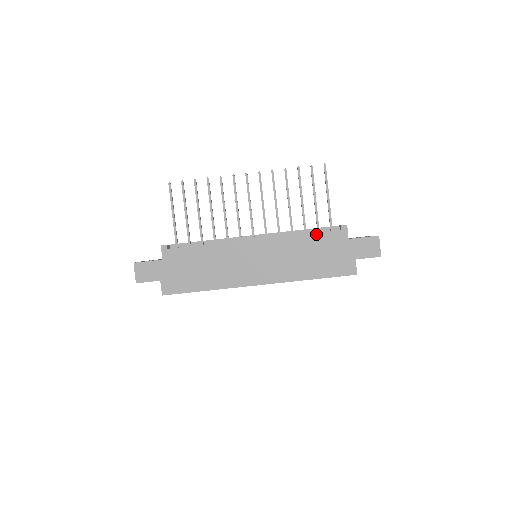
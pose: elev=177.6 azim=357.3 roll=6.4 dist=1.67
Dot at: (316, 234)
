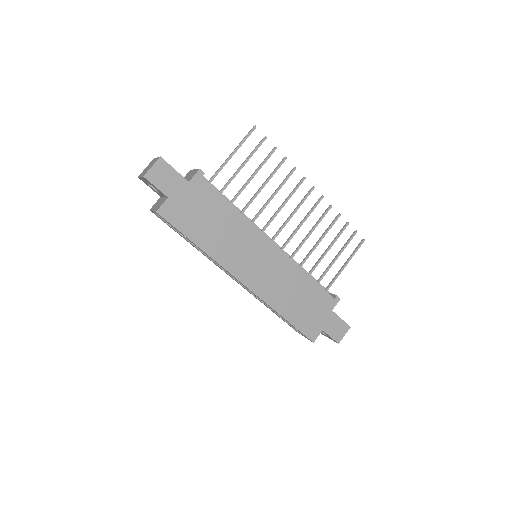
Dot at: (317, 285)
